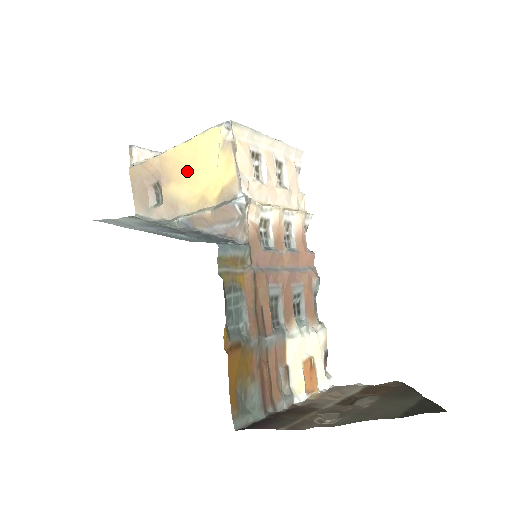
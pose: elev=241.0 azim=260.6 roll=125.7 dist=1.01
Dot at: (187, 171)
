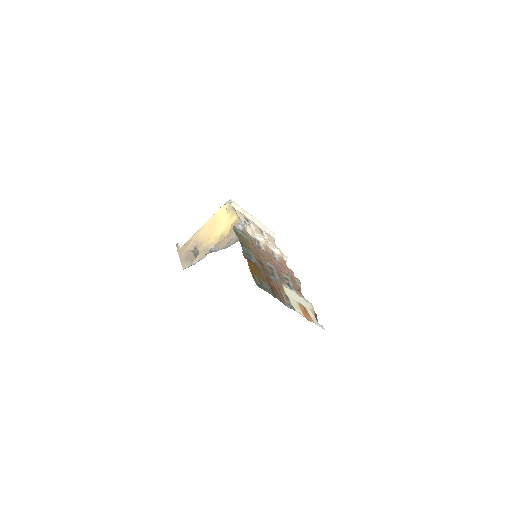
Dot at: (211, 231)
